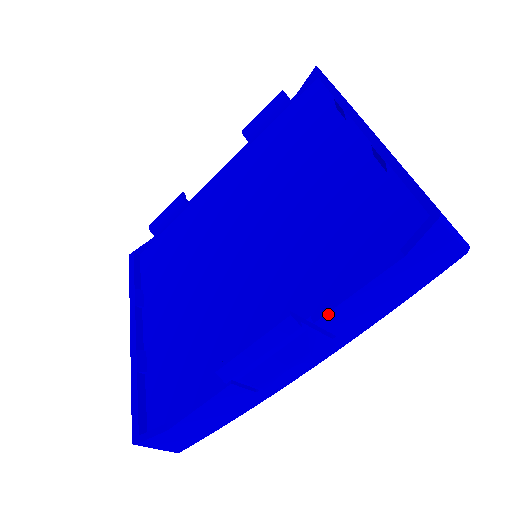
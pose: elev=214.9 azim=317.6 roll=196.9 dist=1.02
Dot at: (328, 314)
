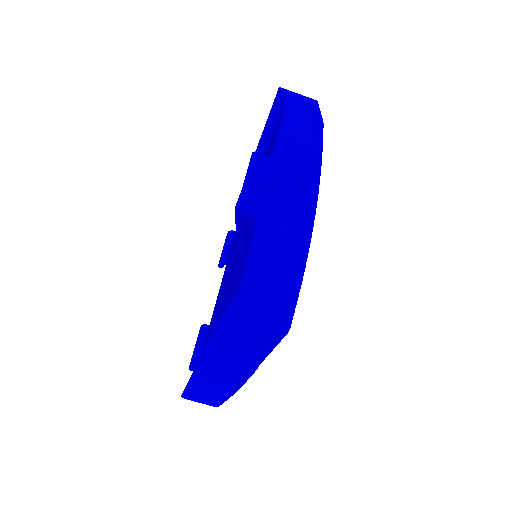
Dot at: (276, 147)
